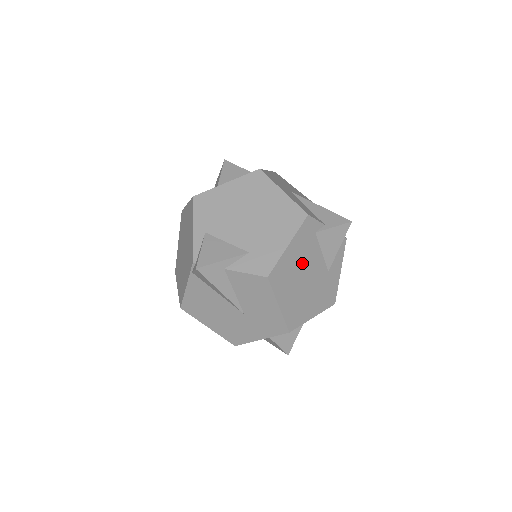
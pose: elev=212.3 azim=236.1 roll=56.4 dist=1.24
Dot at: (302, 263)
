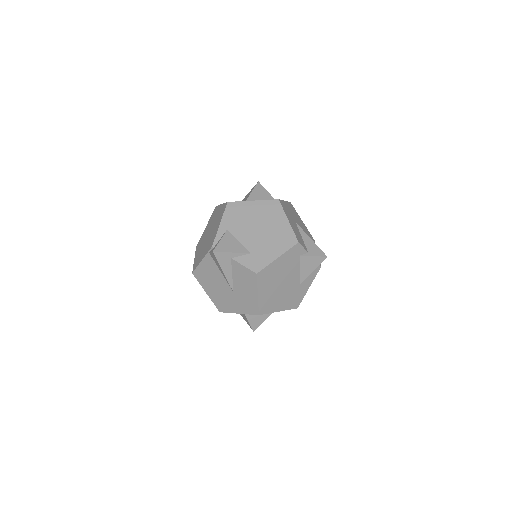
Dot at: (283, 272)
